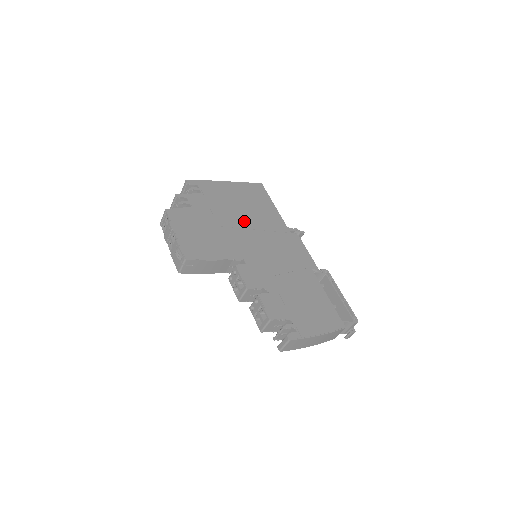
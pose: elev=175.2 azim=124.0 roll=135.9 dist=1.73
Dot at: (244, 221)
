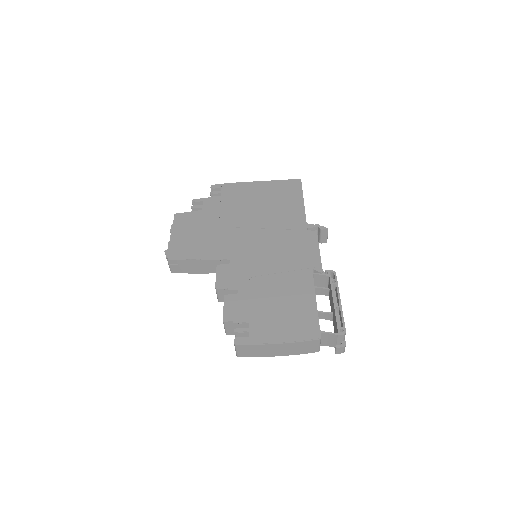
Dot at: (253, 220)
